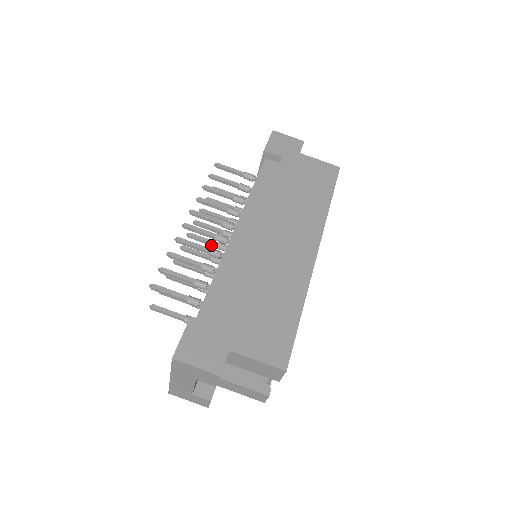
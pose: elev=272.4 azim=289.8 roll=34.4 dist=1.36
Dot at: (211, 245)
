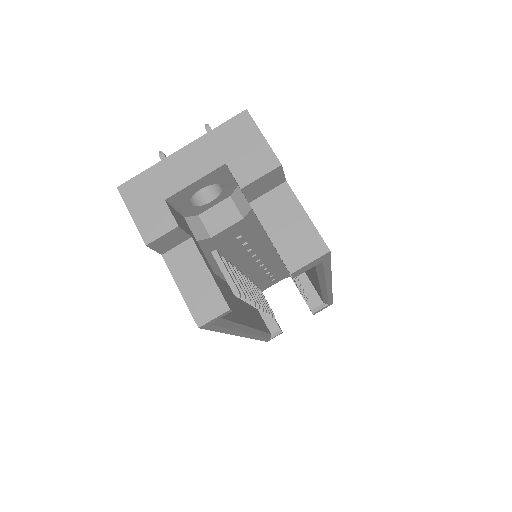
Dot at: occluded
